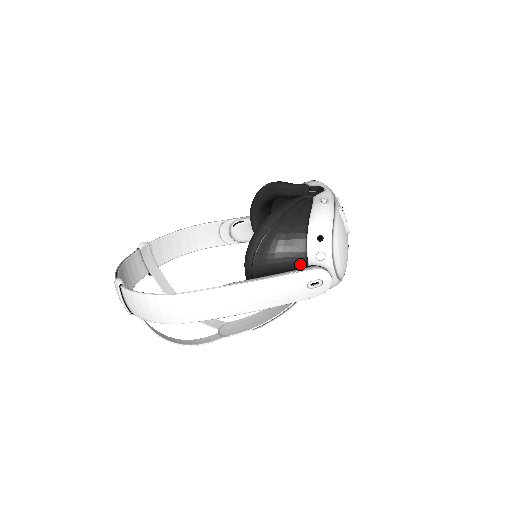
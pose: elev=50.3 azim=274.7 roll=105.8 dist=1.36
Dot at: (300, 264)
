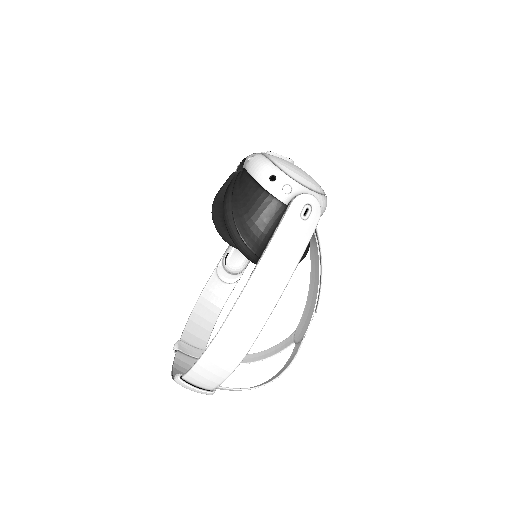
Dot at: (281, 211)
